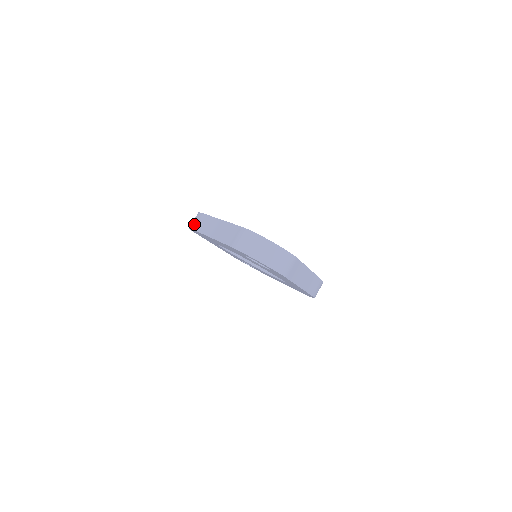
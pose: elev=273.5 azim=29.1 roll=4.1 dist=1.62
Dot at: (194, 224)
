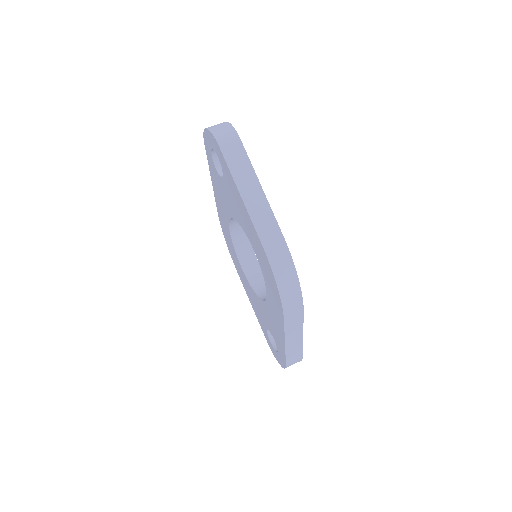
Dot at: occluded
